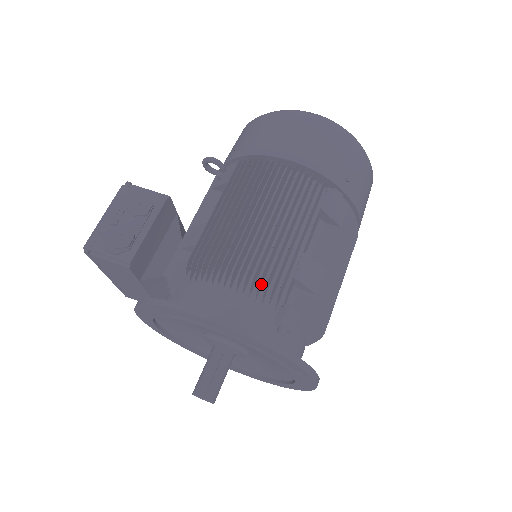
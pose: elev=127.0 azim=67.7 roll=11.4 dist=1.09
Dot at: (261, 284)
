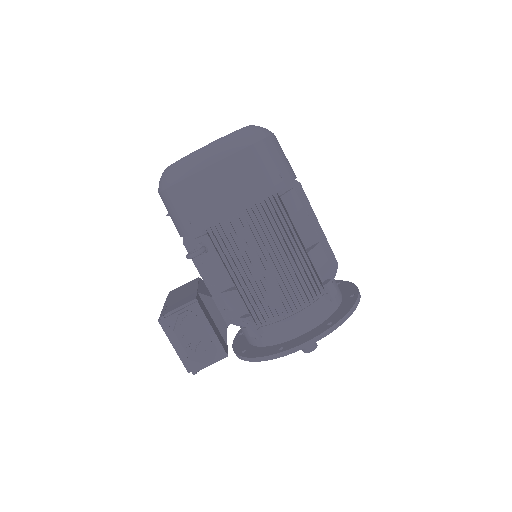
Dot at: (305, 293)
